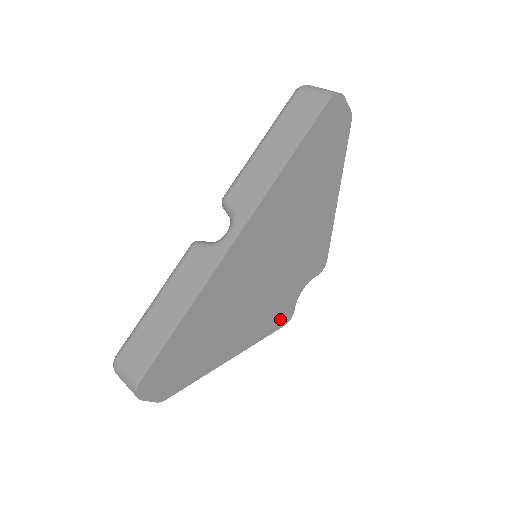
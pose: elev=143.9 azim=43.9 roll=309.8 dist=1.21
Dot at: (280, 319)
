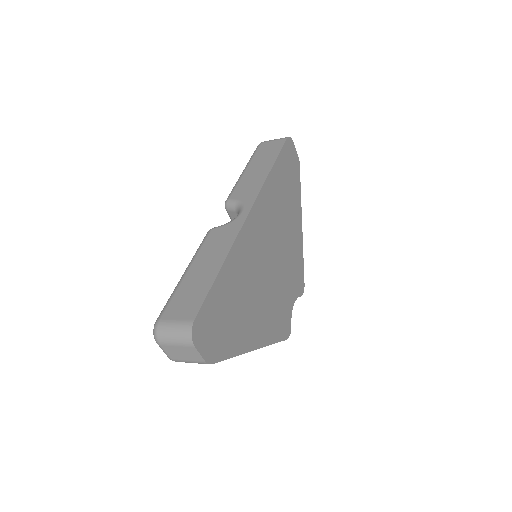
Dot at: (283, 328)
